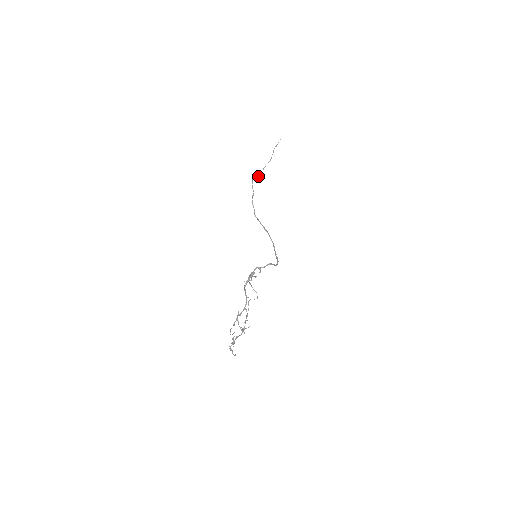
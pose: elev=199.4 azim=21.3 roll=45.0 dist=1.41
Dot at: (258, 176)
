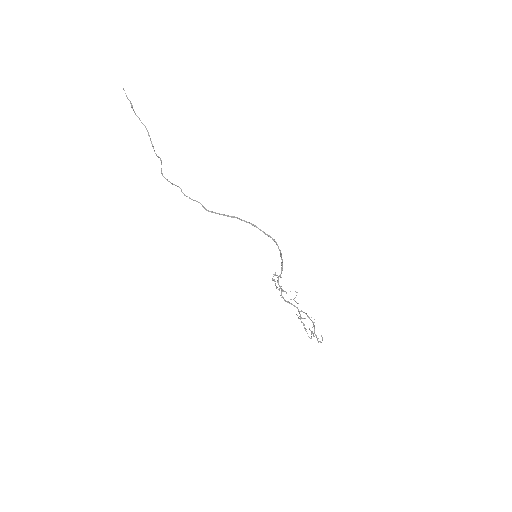
Dot at: (161, 164)
